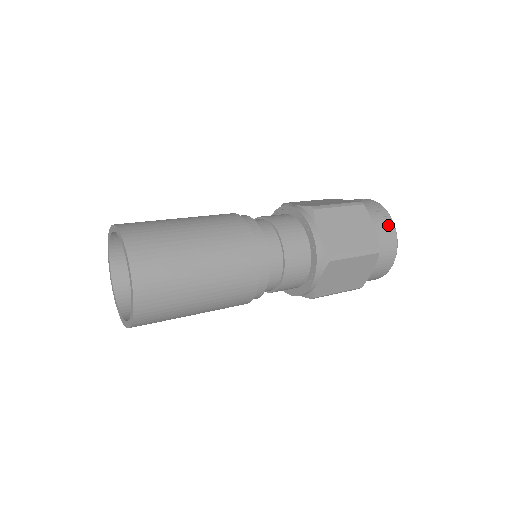
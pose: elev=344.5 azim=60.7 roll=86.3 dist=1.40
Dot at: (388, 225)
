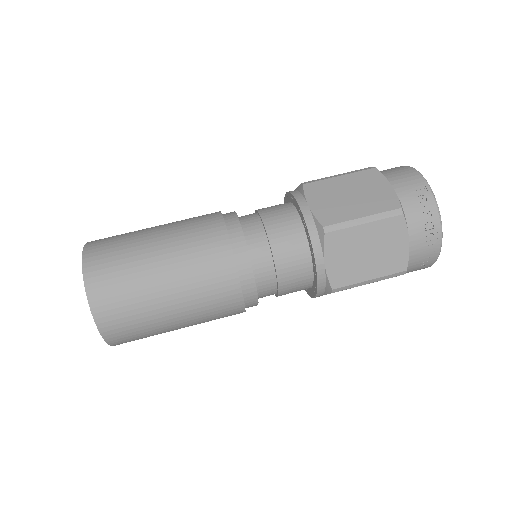
Dot at: occluded
